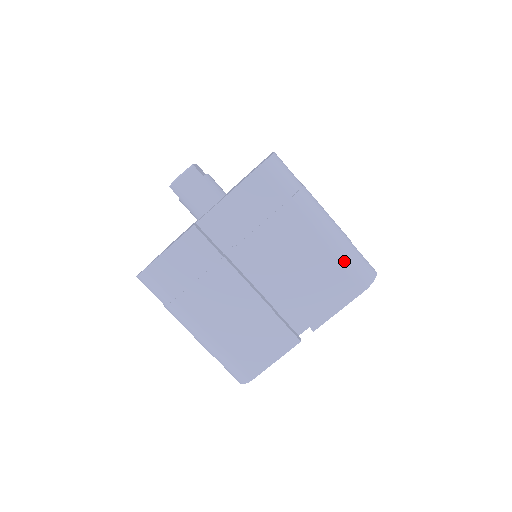
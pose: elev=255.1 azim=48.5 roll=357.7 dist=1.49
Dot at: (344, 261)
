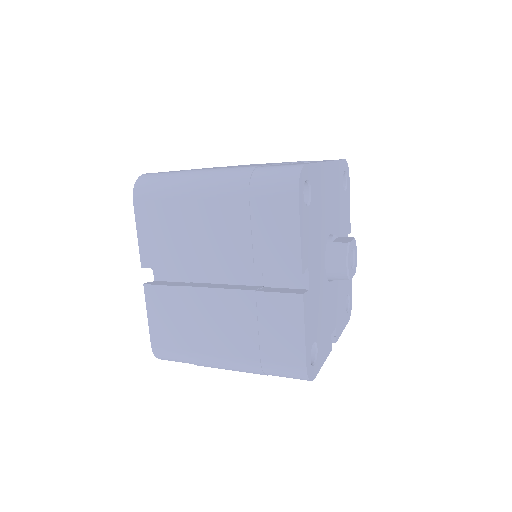
Dot at: (255, 189)
